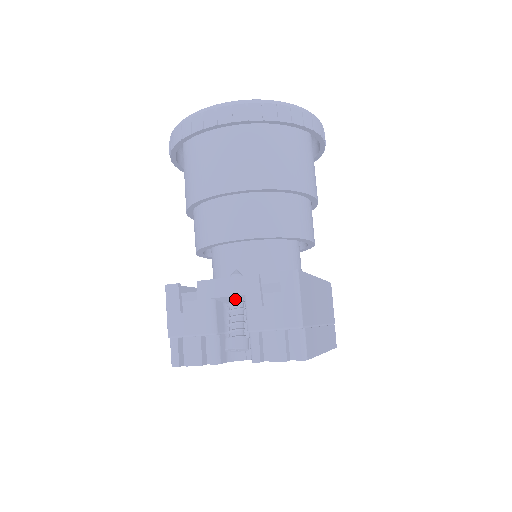
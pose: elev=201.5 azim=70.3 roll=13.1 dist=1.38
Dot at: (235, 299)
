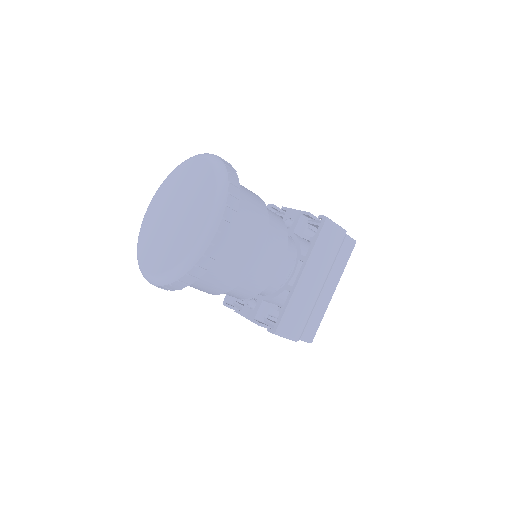
Dot at: occluded
